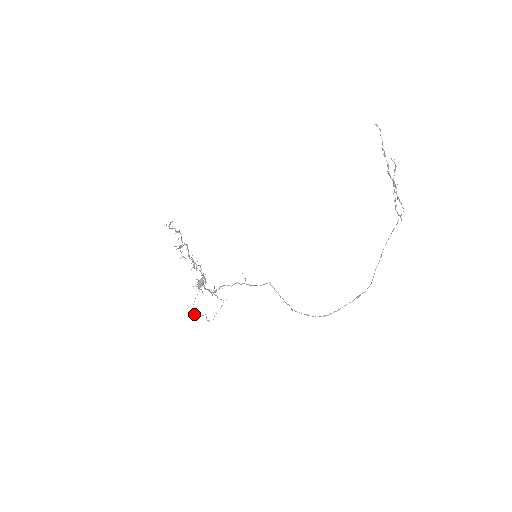
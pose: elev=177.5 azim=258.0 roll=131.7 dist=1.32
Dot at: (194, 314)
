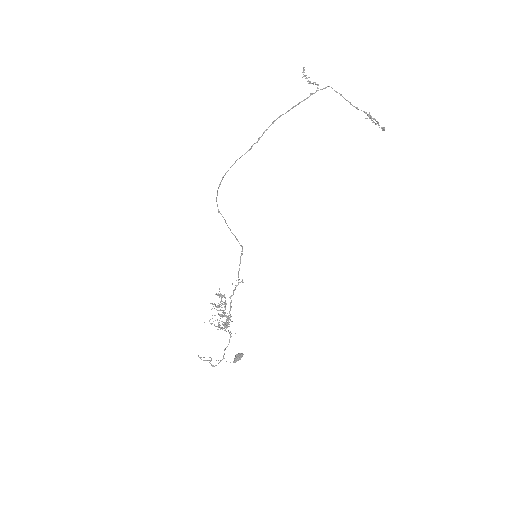
Dot at: (198, 356)
